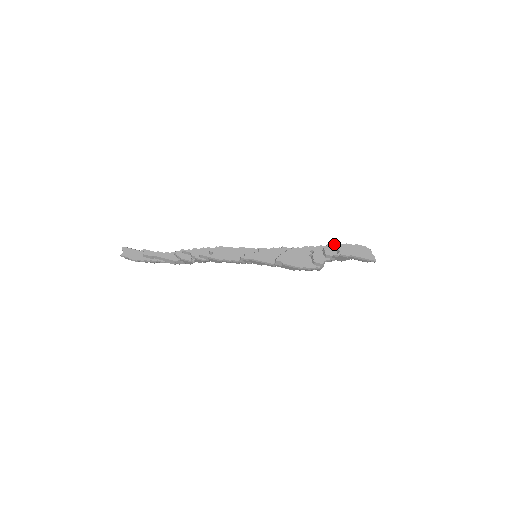
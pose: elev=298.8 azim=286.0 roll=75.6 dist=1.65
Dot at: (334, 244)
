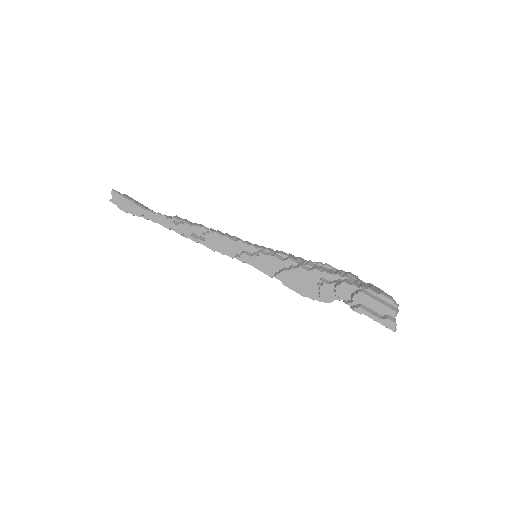
Dot at: (351, 285)
